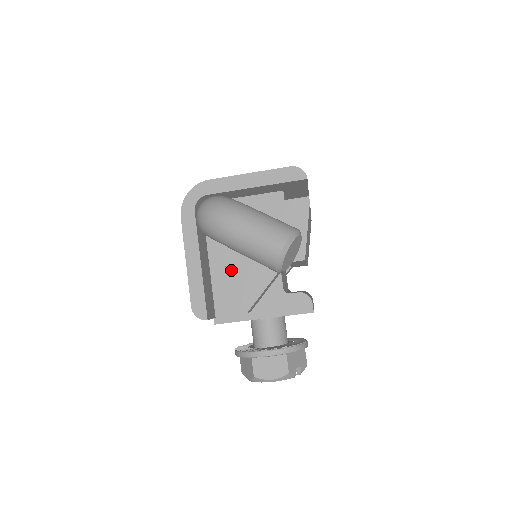
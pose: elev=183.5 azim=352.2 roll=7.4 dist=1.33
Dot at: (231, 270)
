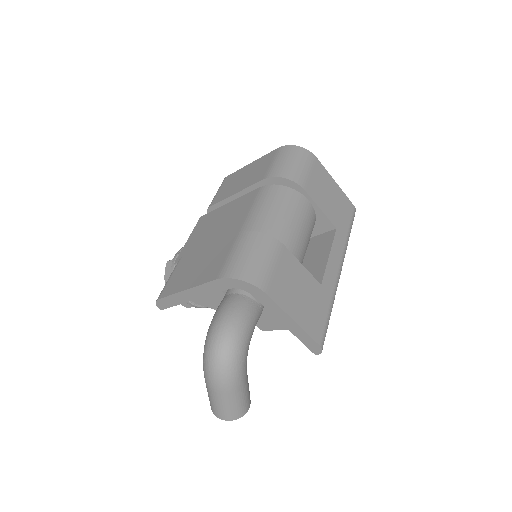
Dot at: occluded
